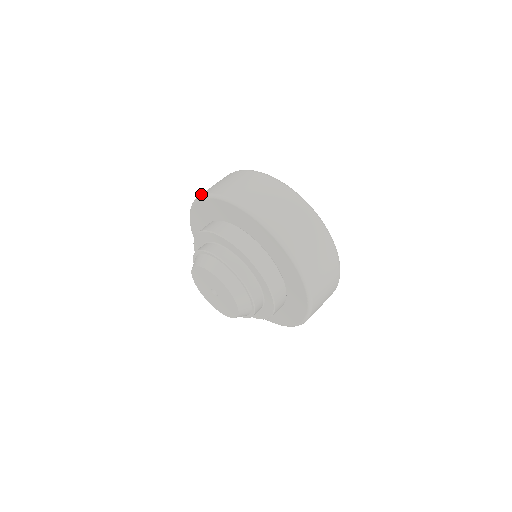
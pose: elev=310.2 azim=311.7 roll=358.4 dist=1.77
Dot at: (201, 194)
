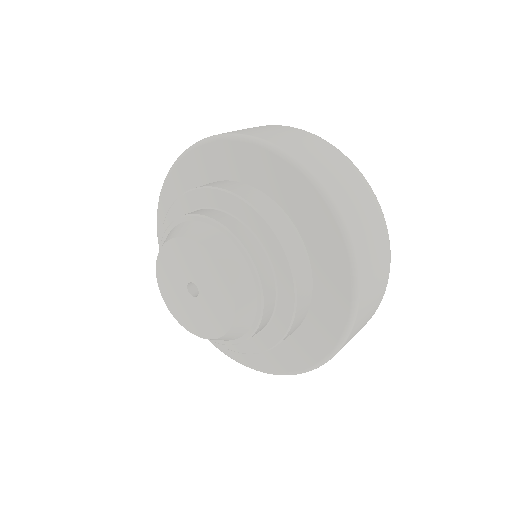
Dot at: occluded
